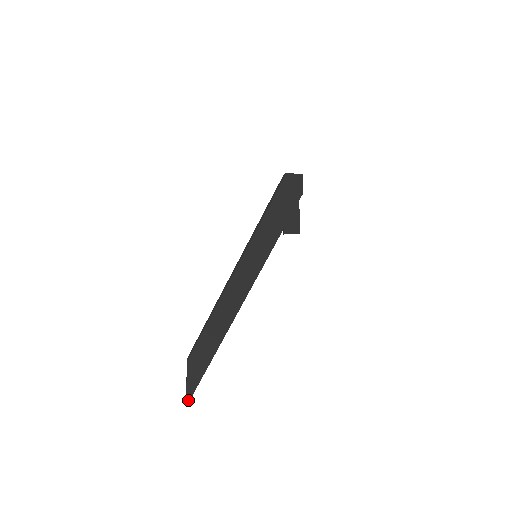
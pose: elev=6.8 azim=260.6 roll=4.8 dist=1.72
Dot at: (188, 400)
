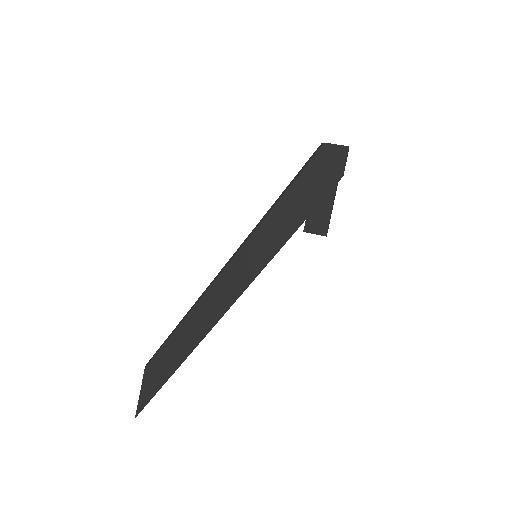
Dot at: (138, 411)
